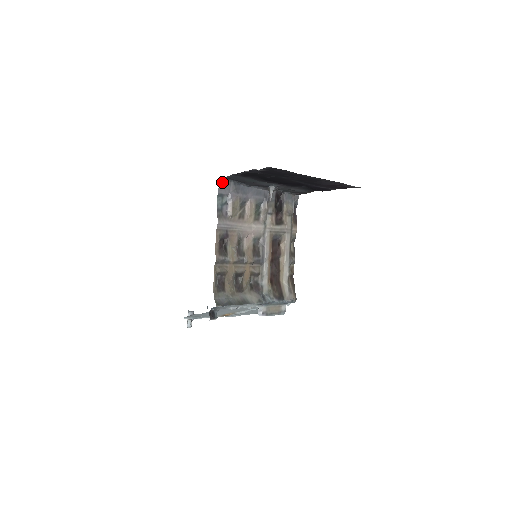
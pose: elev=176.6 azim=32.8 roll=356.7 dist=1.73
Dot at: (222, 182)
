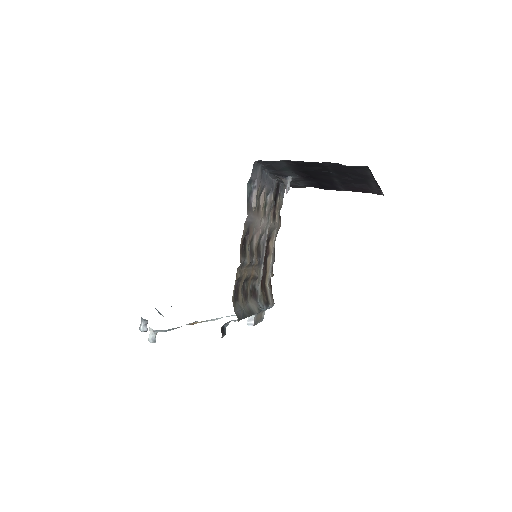
Dot at: (254, 165)
